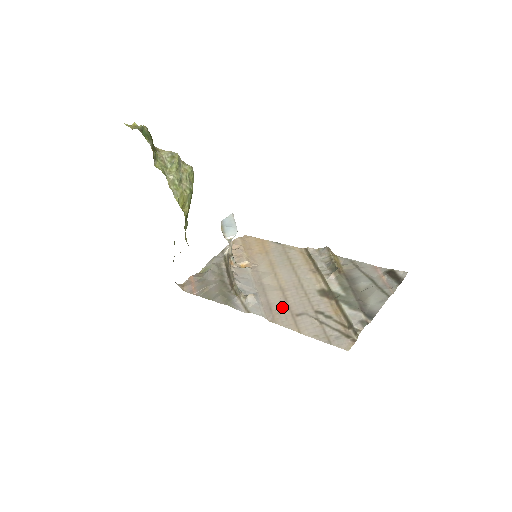
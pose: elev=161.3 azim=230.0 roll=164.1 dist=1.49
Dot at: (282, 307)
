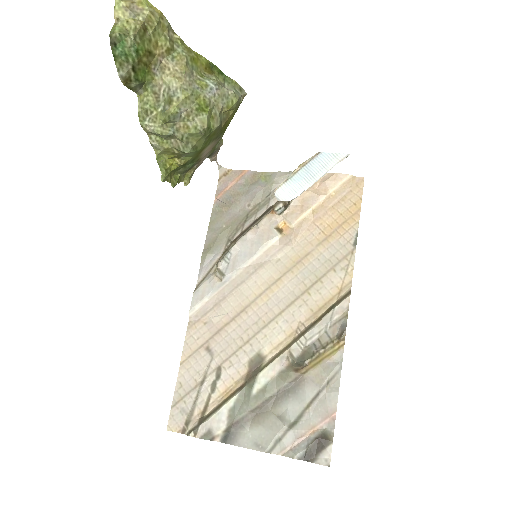
Dot at: (216, 323)
